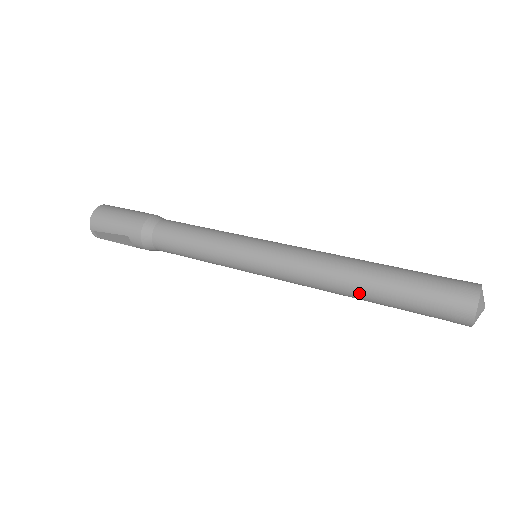
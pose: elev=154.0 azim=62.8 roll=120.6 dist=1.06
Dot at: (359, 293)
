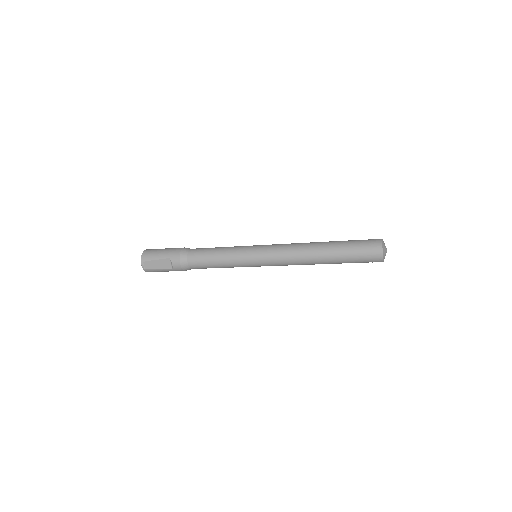
Dot at: (321, 254)
